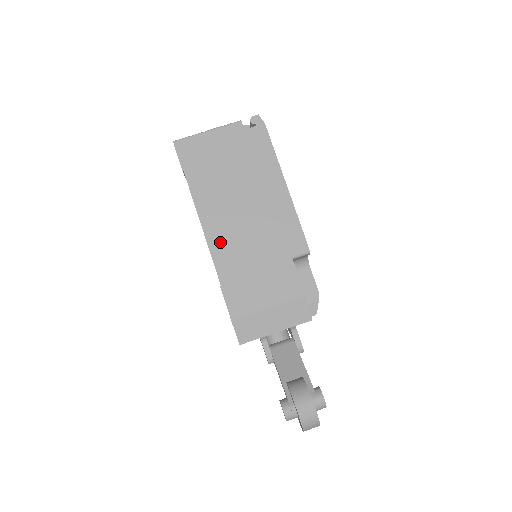
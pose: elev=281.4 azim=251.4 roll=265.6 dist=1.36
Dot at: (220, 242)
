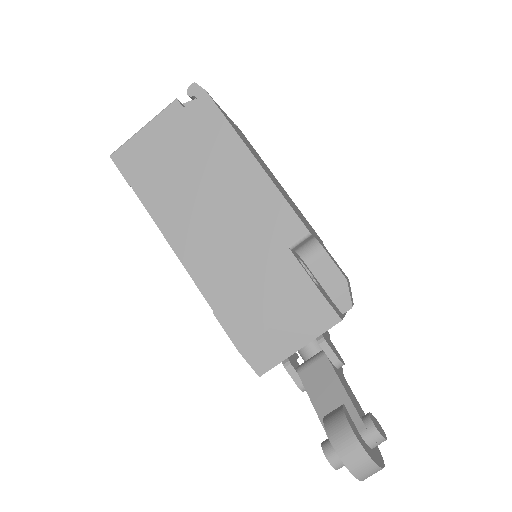
Dot at: (196, 257)
